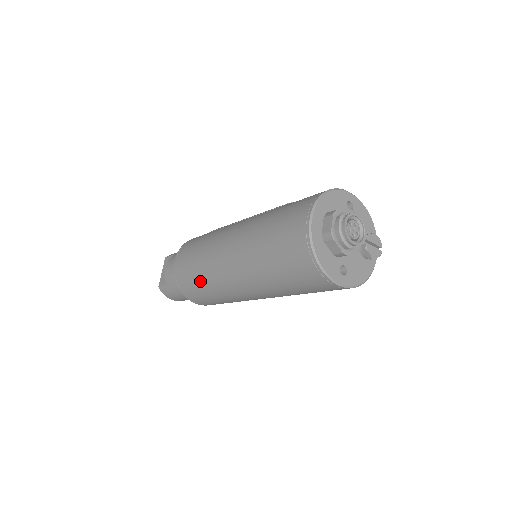
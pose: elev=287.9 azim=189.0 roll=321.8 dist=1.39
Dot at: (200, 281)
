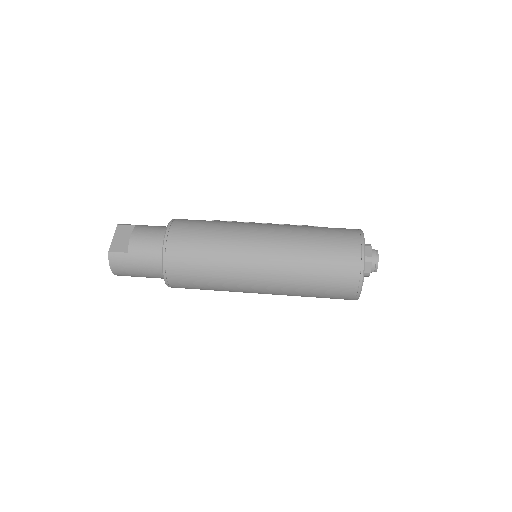
Dot at: (208, 260)
